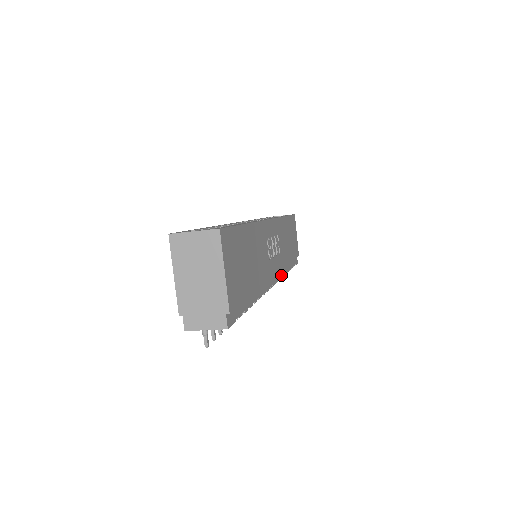
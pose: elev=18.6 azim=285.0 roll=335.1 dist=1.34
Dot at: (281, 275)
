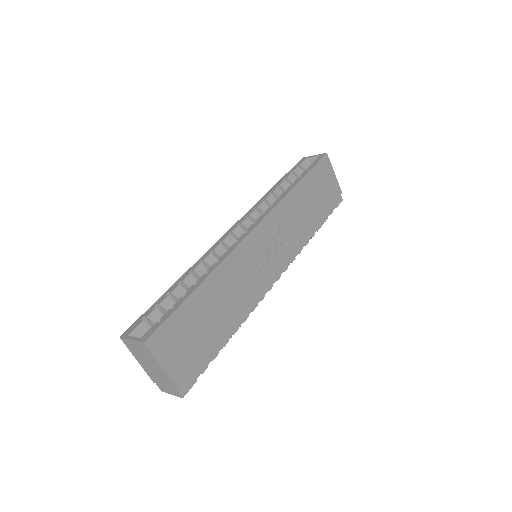
Dot at: (295, 255)
